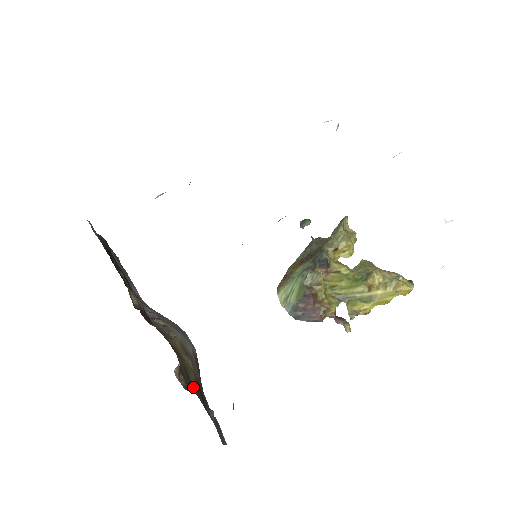
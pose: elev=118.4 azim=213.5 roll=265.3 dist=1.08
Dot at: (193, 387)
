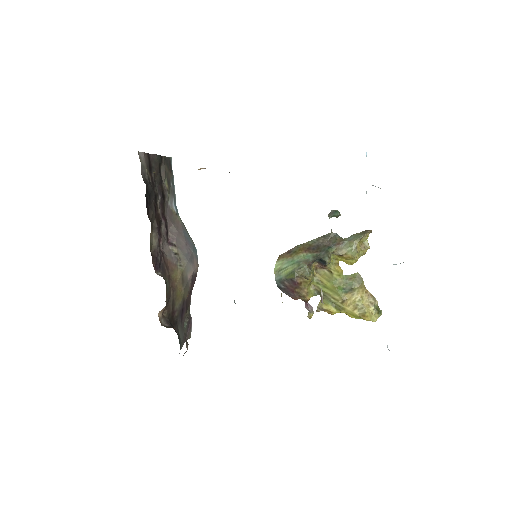
Dot at: (175, 312)
